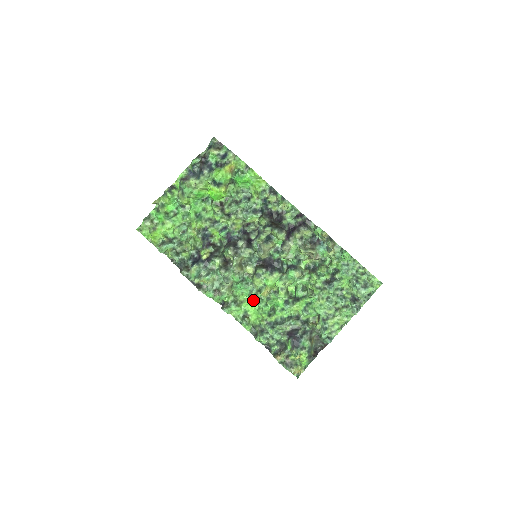
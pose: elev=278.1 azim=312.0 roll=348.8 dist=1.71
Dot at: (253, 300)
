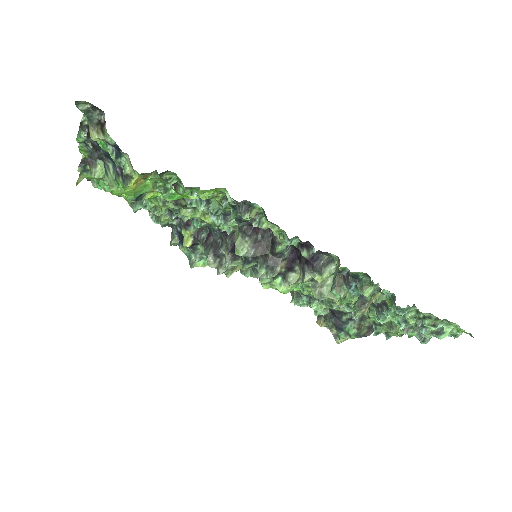
Dot at: occluded
